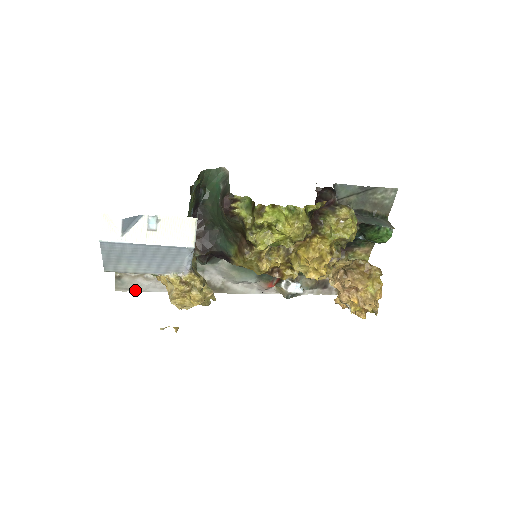
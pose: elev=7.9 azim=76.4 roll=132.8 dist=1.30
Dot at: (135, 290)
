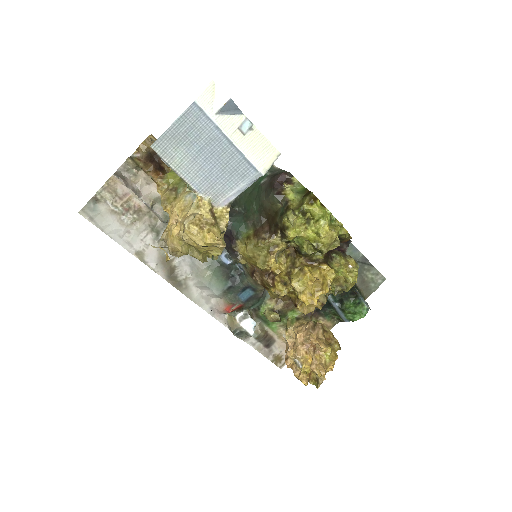
Dot at: (99, 226)
